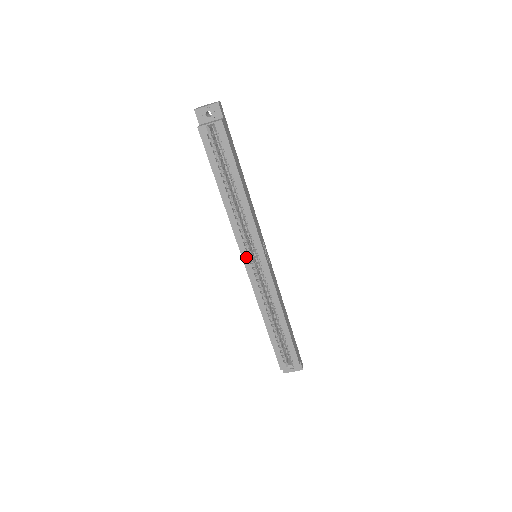
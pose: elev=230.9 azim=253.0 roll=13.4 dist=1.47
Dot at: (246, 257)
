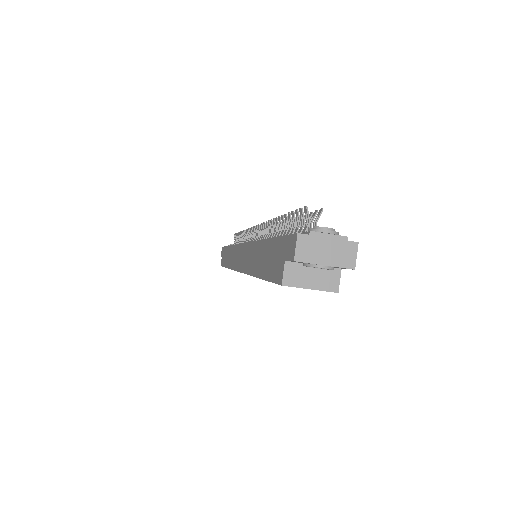
Dot at: occluded
